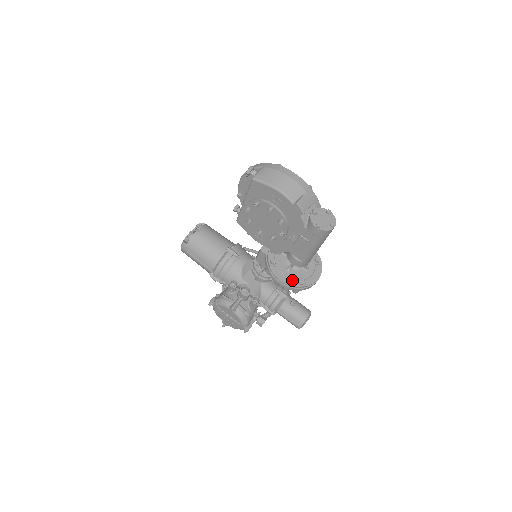
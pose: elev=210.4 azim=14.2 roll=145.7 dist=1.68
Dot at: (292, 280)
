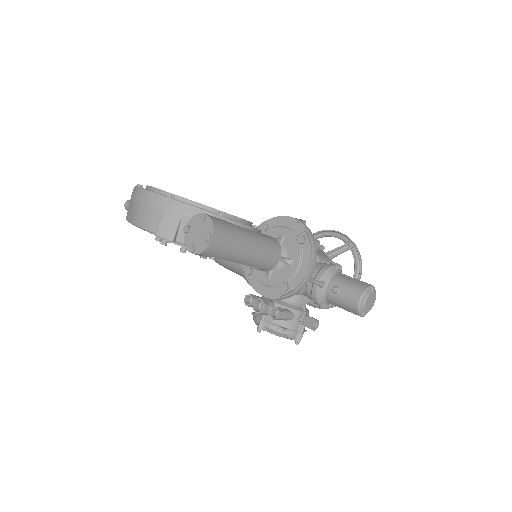
Dot at: (276, 287)
